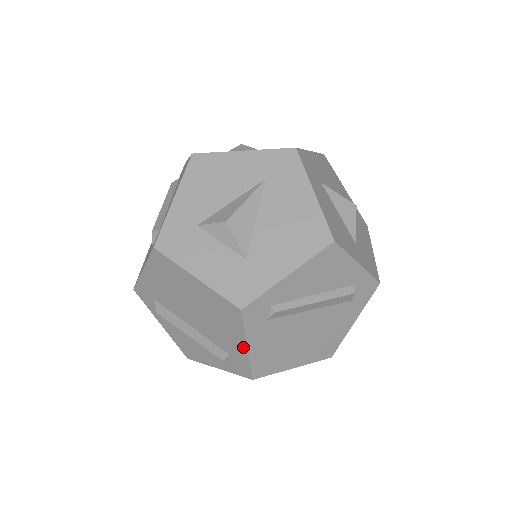
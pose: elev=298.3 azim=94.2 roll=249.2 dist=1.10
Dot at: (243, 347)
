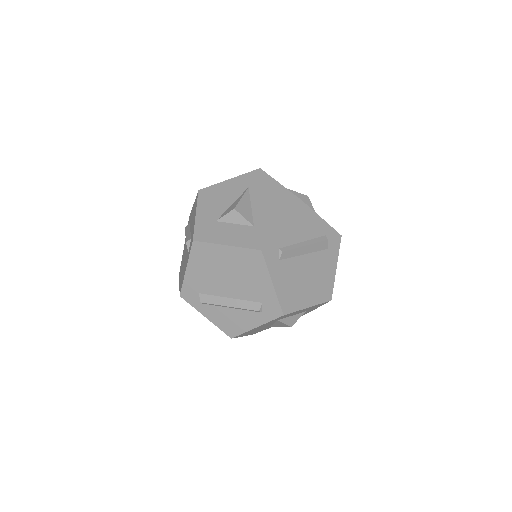
Dot at: (270, 286)
